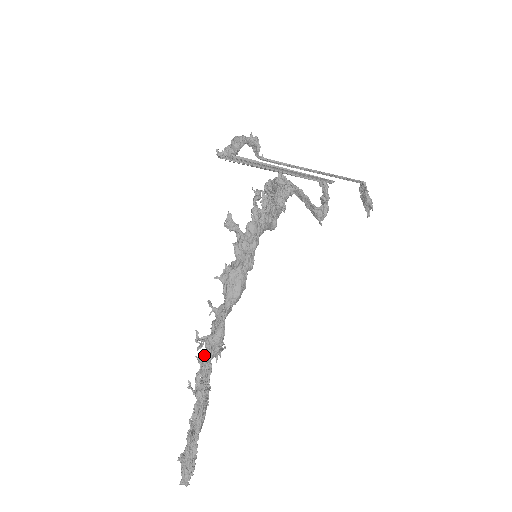
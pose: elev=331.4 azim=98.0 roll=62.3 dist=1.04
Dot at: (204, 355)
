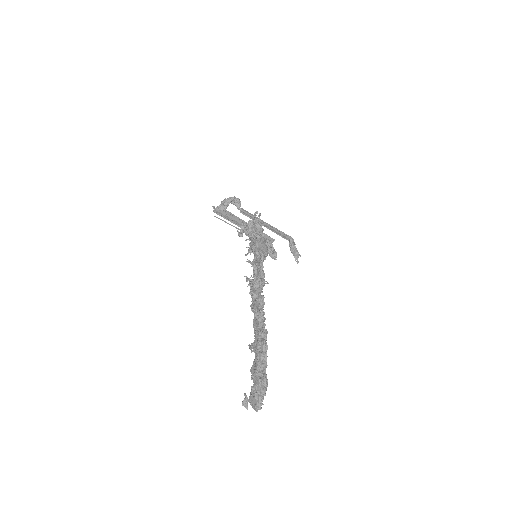
Dot at: (254, 292)
